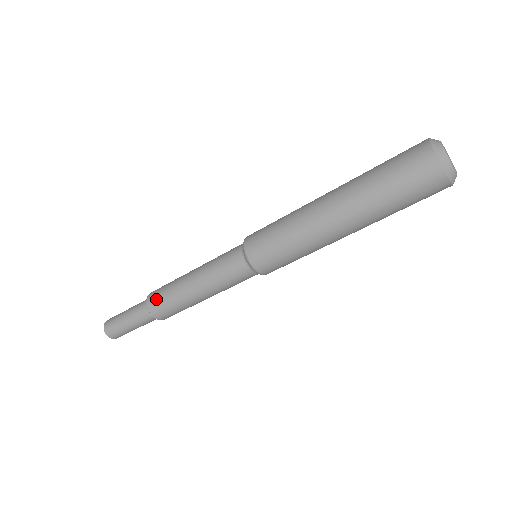
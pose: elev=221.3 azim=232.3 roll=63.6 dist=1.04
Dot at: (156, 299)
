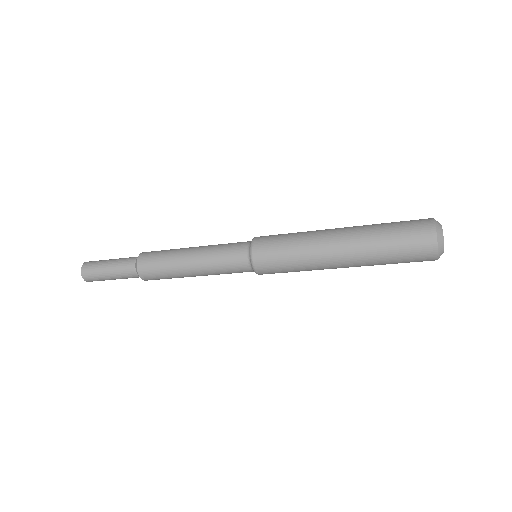
Dot at: (150, 273)
